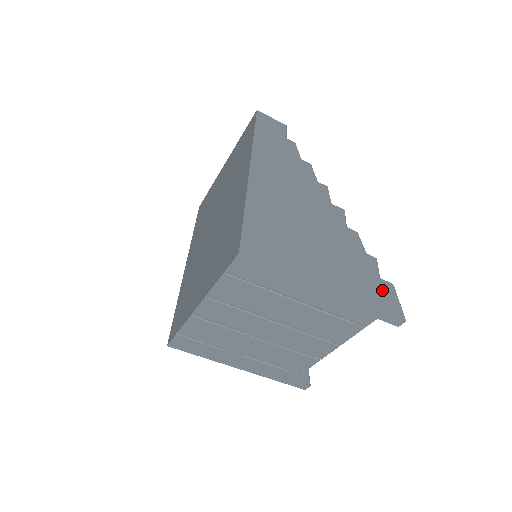
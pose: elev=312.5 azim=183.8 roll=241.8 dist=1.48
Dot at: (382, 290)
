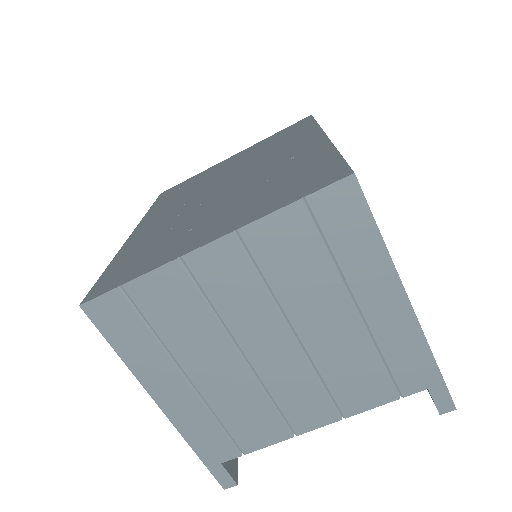
Dot at: occluded
